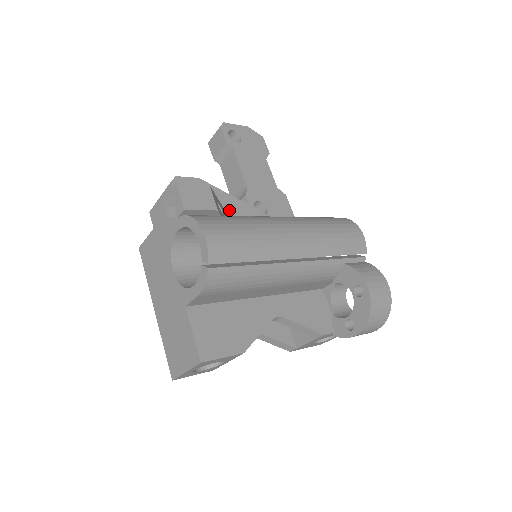
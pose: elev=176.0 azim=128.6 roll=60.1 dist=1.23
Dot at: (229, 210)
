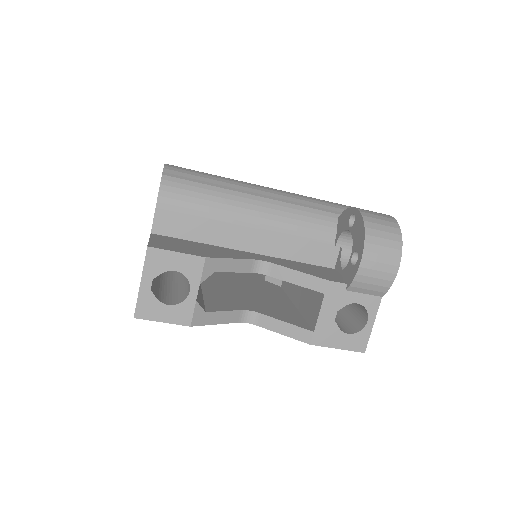
Dot at: occluded
